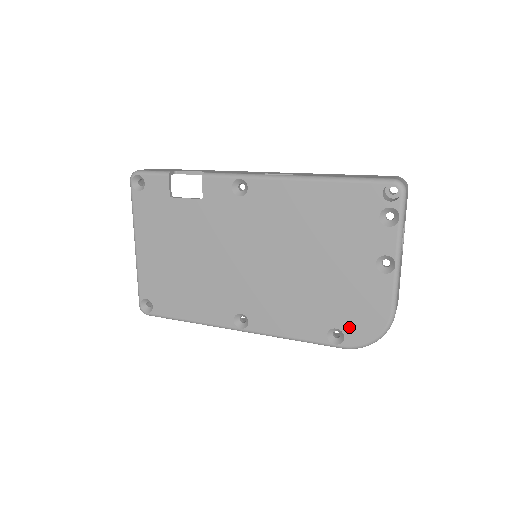
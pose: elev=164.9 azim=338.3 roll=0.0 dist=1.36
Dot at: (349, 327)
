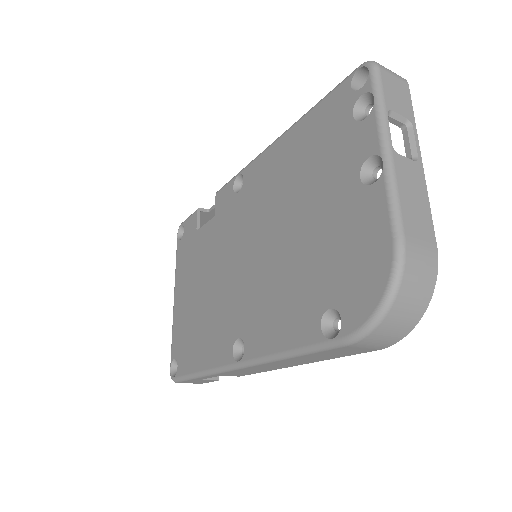
Dot at: (344, 297)
